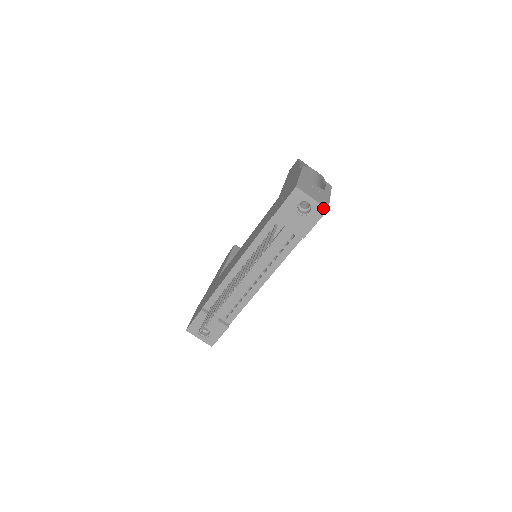
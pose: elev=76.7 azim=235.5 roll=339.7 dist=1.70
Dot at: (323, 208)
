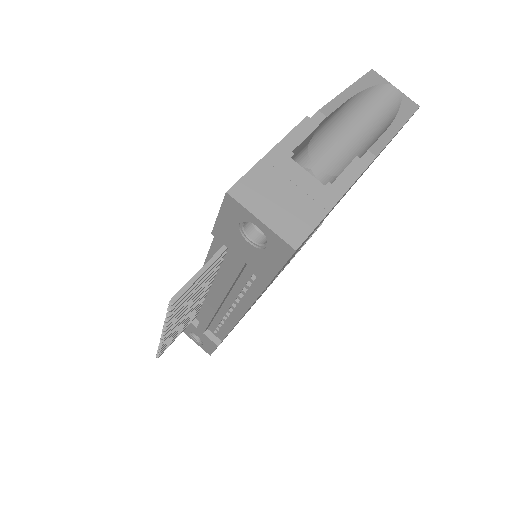
Dot at: (285, 245)
